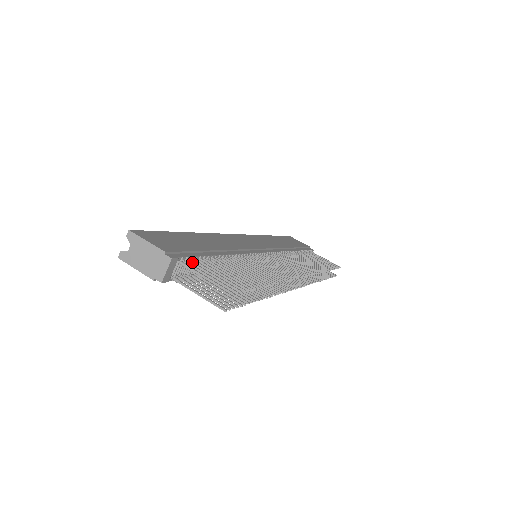
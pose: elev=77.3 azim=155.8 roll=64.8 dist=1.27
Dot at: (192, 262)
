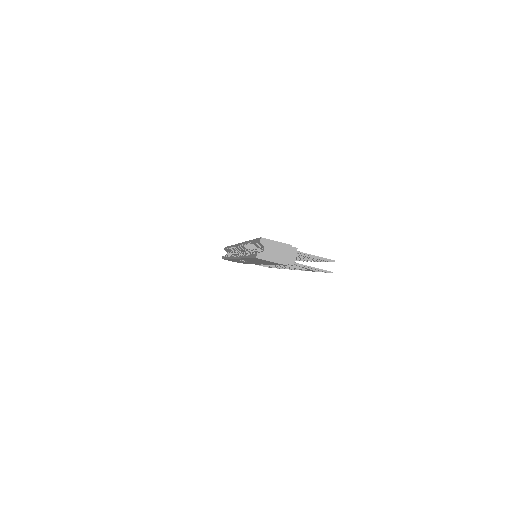
Dot at: occluded
